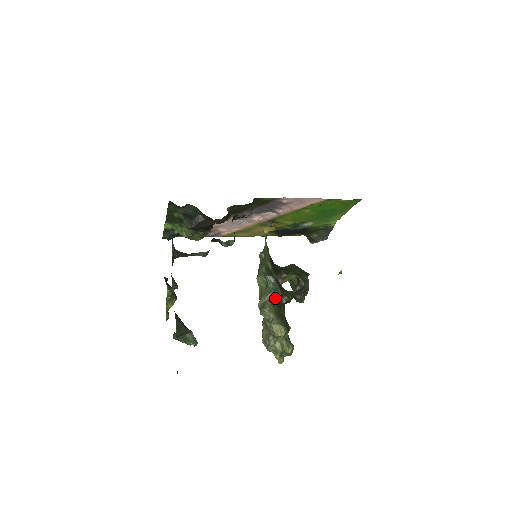
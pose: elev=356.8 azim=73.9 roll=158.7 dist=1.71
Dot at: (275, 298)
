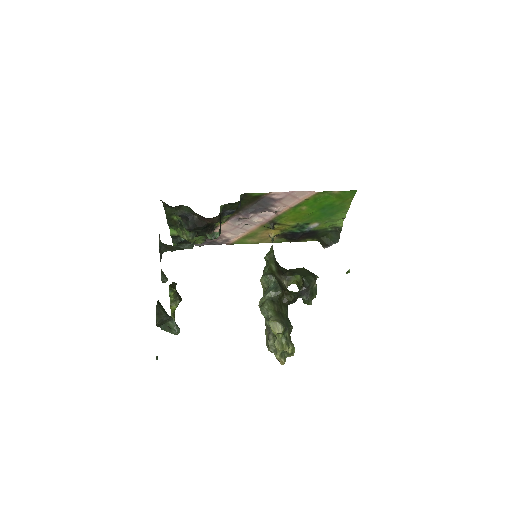
Dot at: (275, 297)
